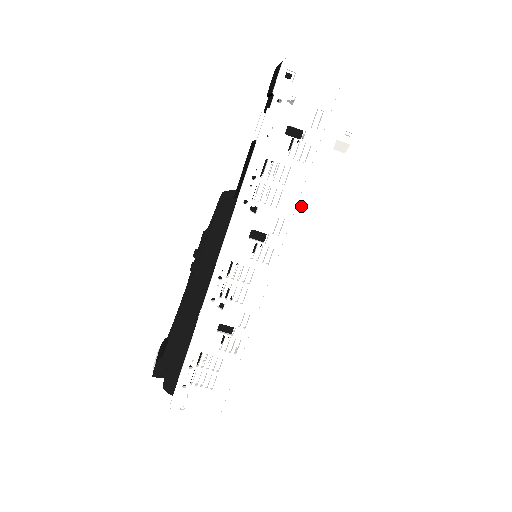
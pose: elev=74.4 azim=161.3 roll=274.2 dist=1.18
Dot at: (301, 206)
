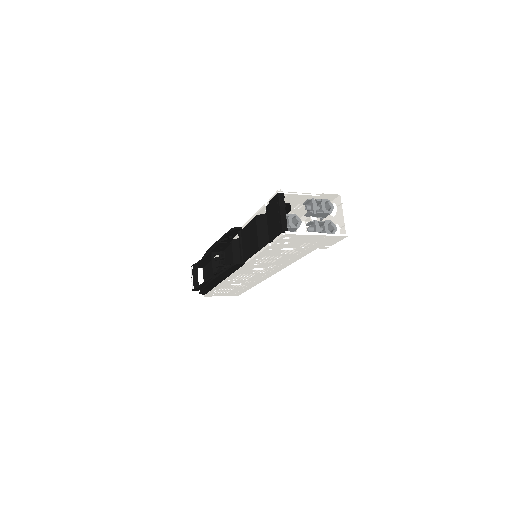
Dot at: (288, 262)
